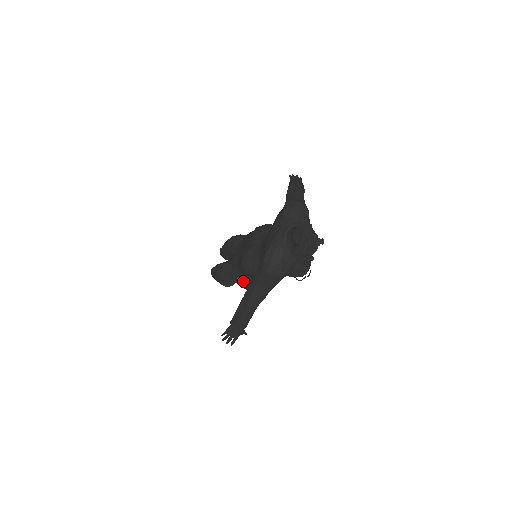
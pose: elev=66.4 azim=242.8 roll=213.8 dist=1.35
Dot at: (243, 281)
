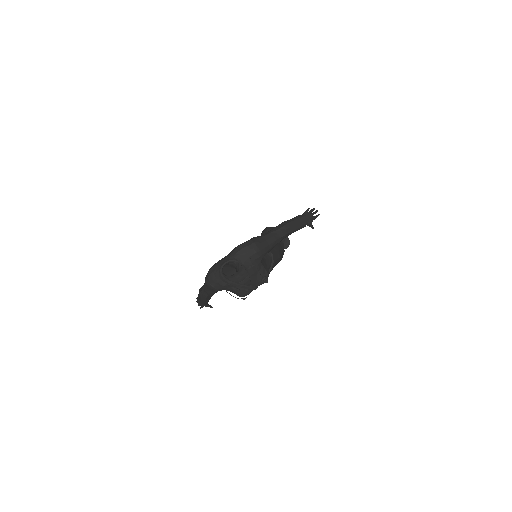
Dot at: occluded
